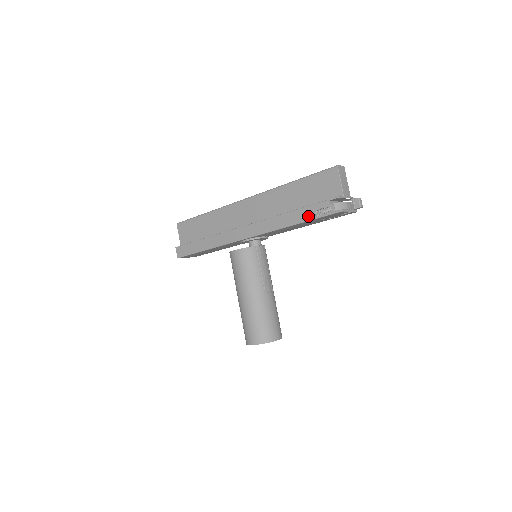
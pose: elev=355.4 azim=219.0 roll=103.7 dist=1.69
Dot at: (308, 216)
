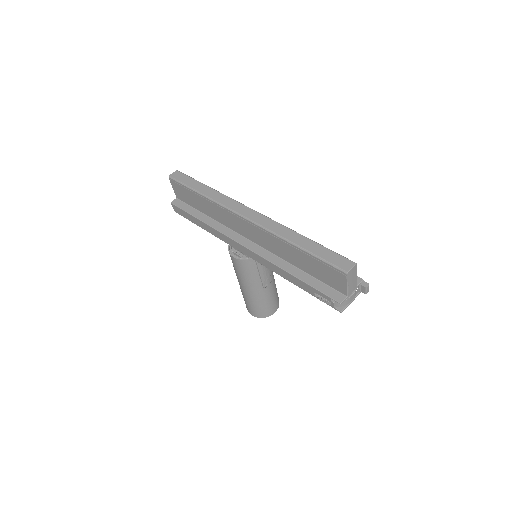
Dot at: (308, 290)
